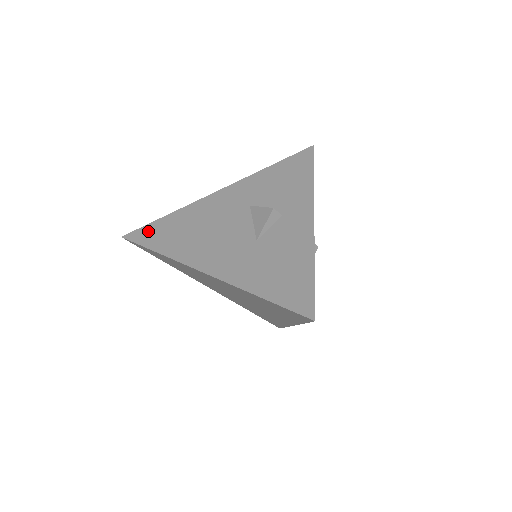
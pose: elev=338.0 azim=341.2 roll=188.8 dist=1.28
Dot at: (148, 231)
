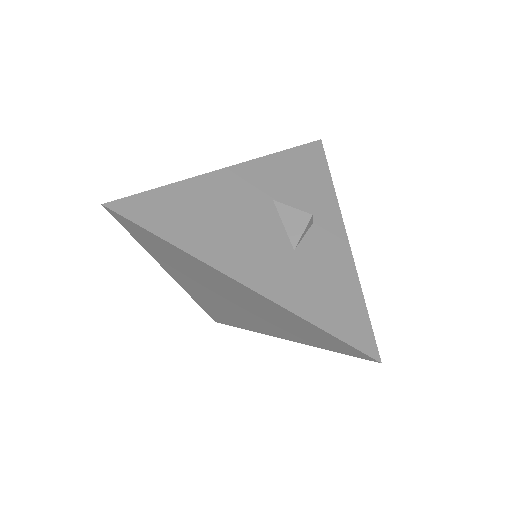
Dot at: (144, 205)
